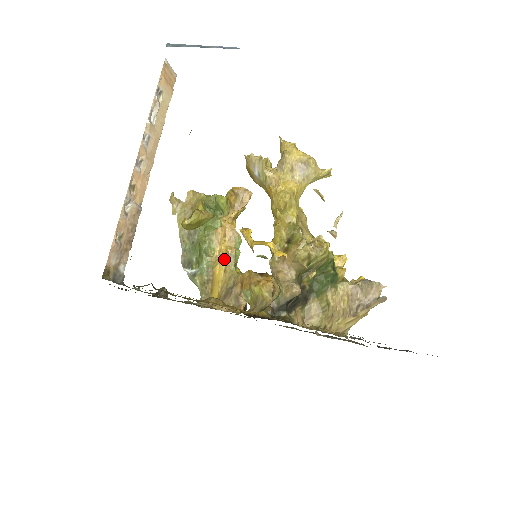
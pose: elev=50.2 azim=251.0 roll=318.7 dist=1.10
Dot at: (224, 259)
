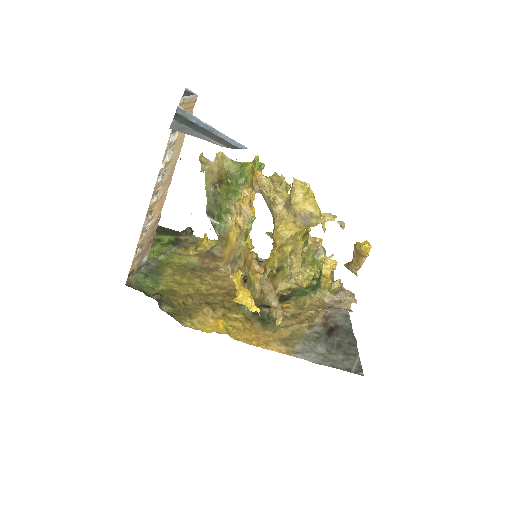
Dot at: (237, 230)
